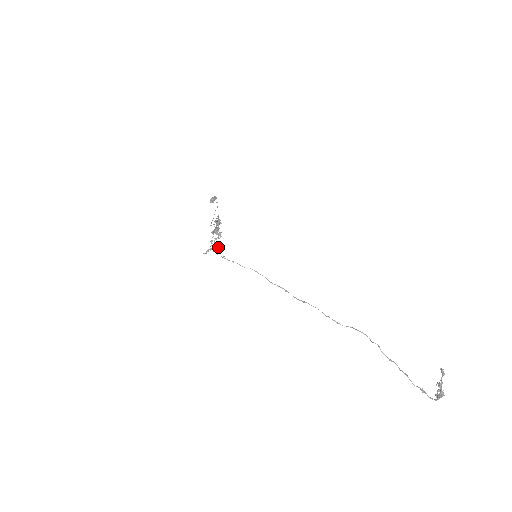
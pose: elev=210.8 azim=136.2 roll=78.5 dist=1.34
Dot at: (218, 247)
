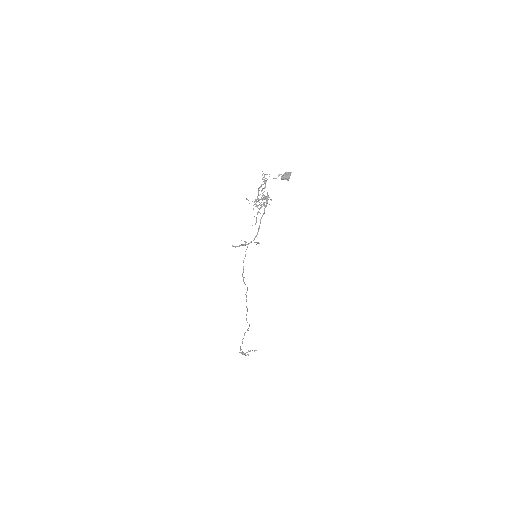
Dot at: (245, 244)
